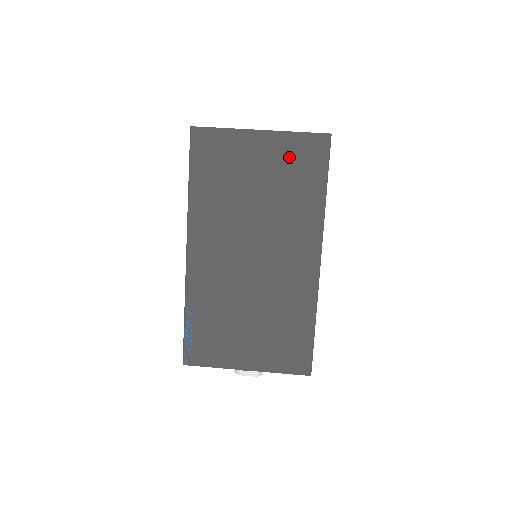
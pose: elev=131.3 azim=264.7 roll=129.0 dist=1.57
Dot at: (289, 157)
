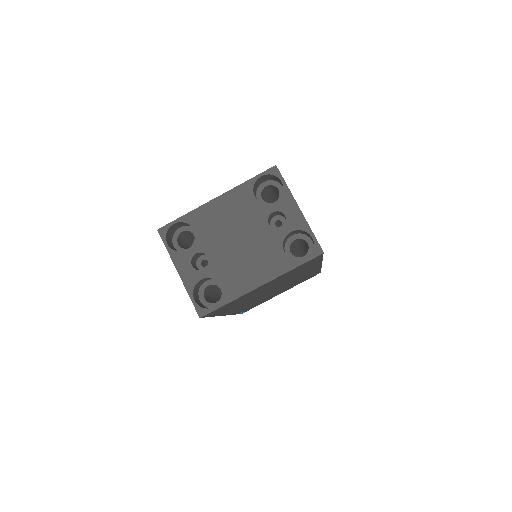
Dot at: occluded
